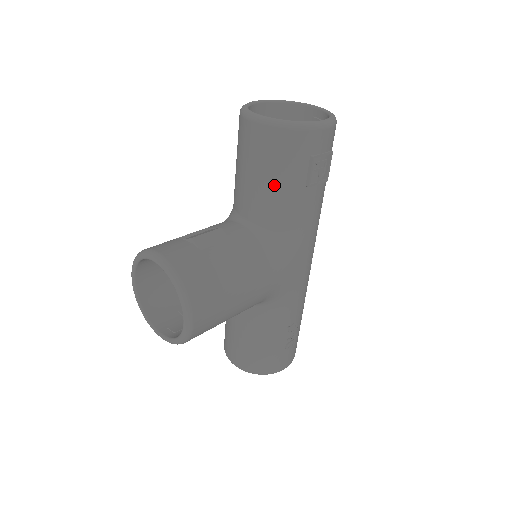
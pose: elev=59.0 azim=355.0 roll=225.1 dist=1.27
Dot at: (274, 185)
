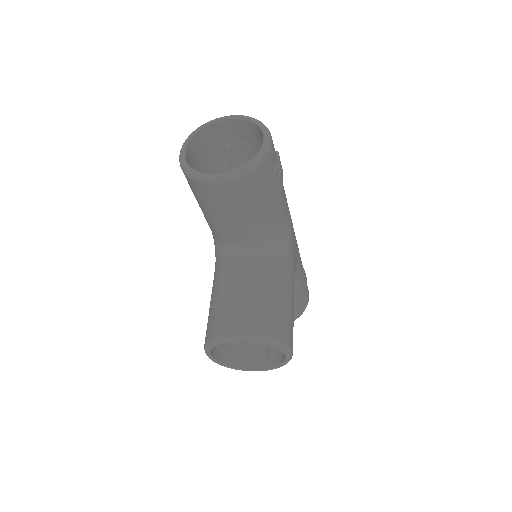
Dot at: (260, 212)
